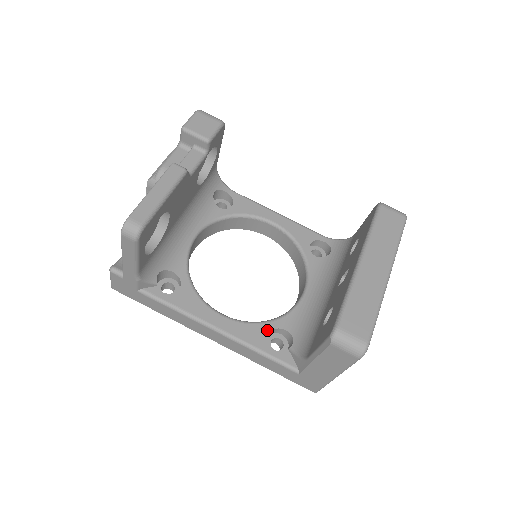
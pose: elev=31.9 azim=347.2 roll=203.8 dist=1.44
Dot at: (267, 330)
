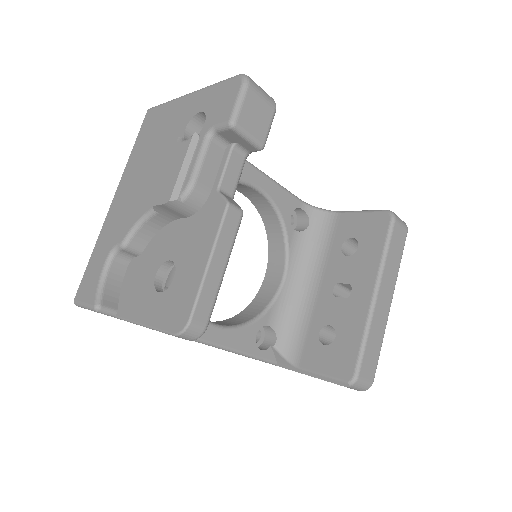
Dot at: (255, 331)
